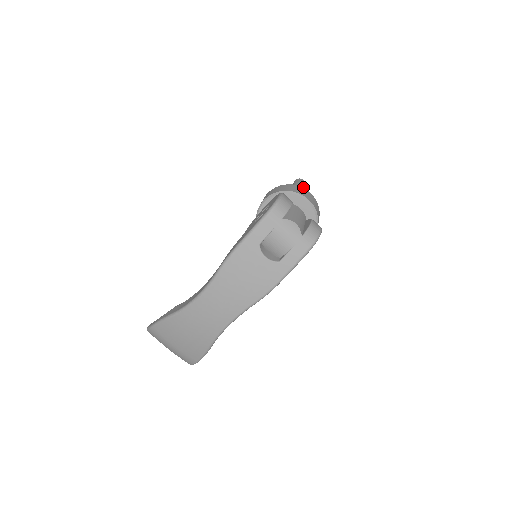
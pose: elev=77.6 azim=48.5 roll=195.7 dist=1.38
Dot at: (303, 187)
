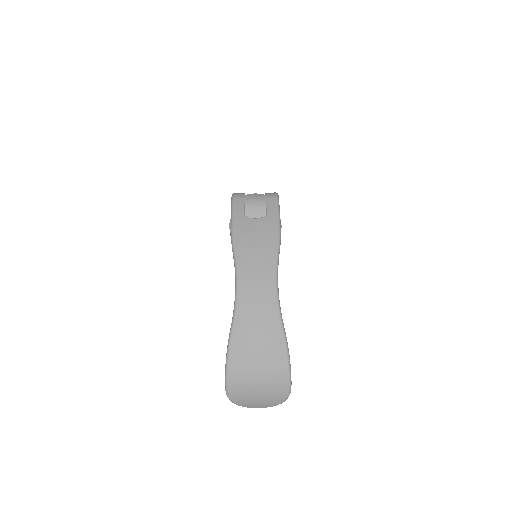
Dot at: occluded
